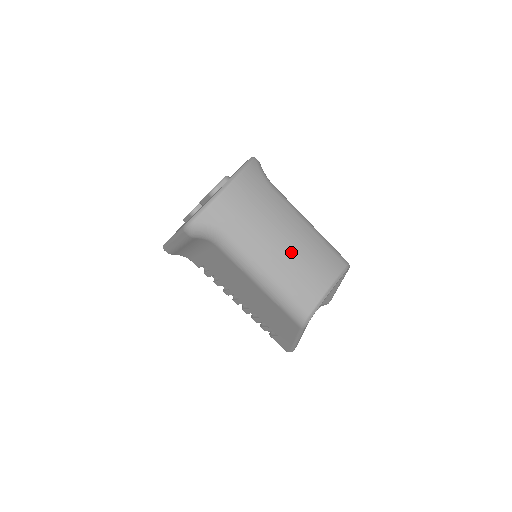
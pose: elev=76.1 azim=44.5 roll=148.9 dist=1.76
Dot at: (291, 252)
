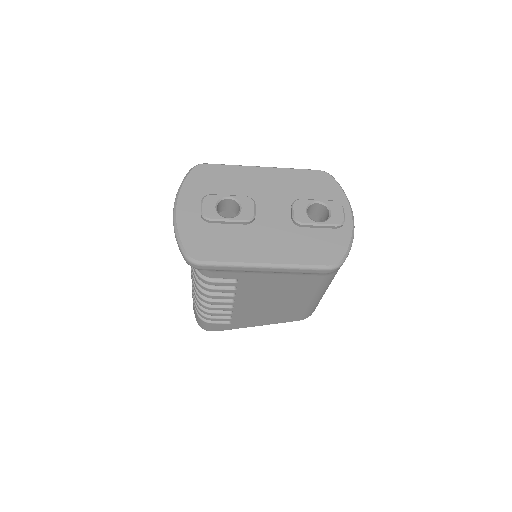
Dot at: occluded
